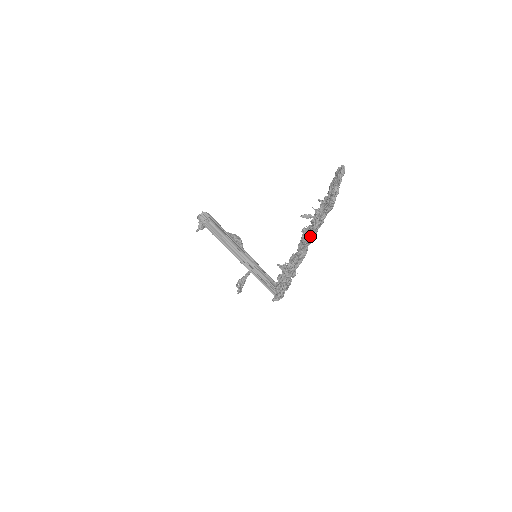
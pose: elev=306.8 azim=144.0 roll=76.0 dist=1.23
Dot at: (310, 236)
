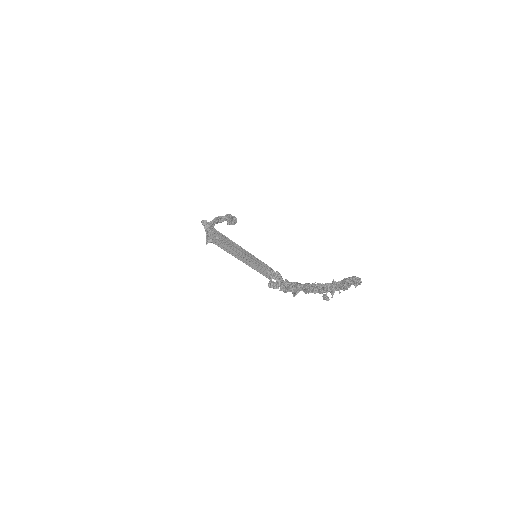
Dot at: (319, 293)
